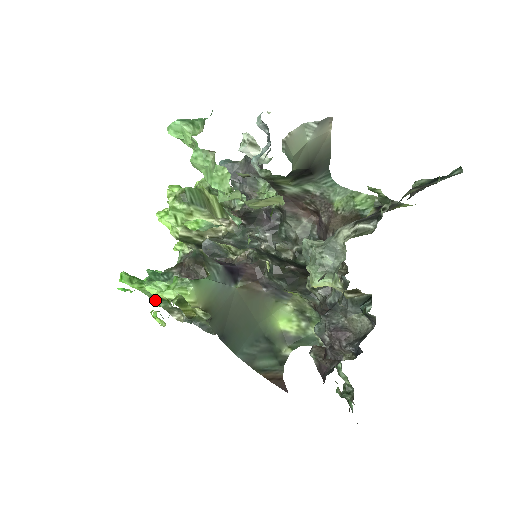
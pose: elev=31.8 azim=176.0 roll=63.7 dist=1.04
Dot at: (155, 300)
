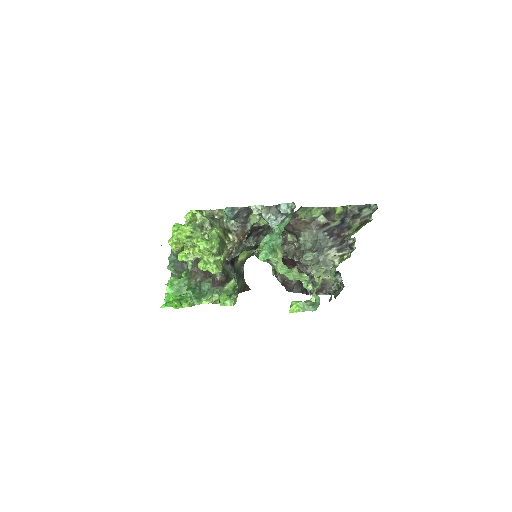
Dot at: occluded
